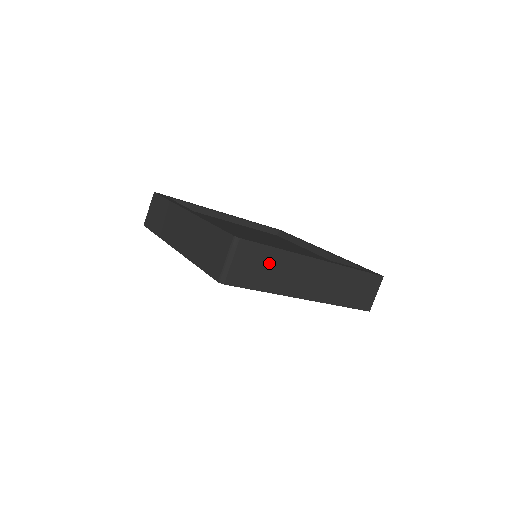
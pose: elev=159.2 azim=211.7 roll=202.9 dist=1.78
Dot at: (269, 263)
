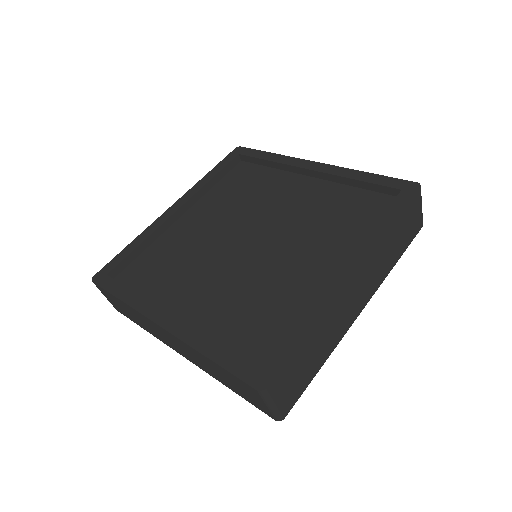
Dot at: (308, 352)
